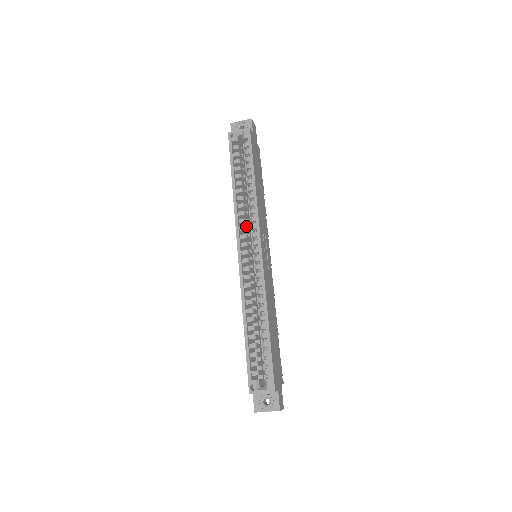
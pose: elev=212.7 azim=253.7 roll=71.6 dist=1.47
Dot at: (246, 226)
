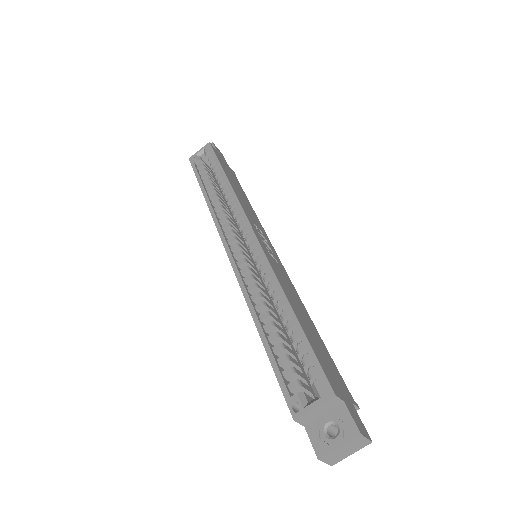
Dot at: occluded
